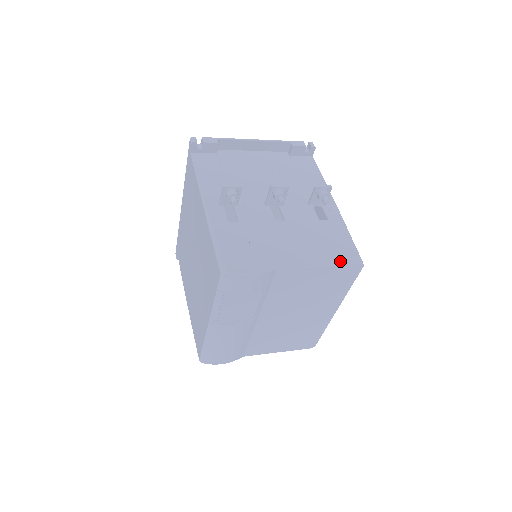
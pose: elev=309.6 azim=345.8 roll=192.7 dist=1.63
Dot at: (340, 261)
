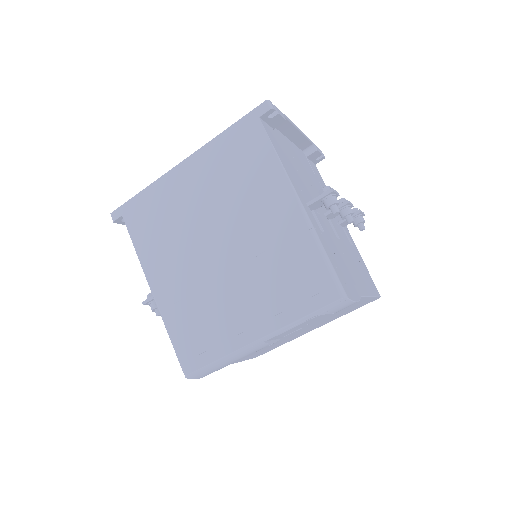
Dot at: (375, 293)
